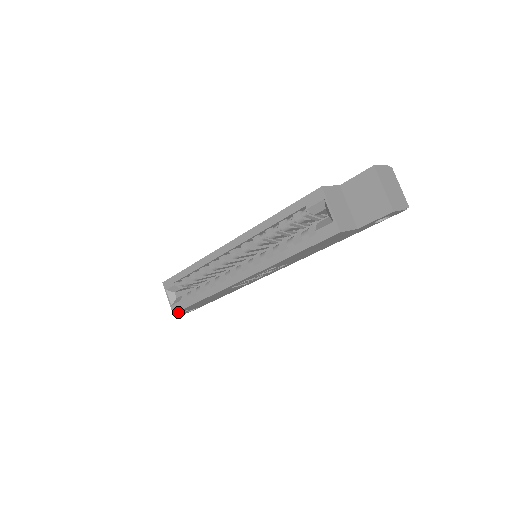
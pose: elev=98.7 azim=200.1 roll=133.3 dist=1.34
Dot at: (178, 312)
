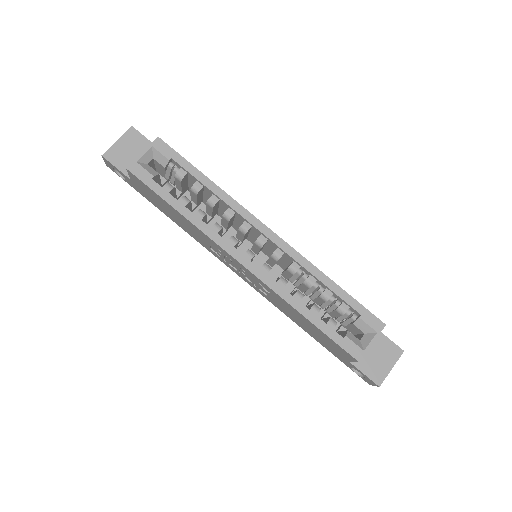
Dot at: (130, 173)
